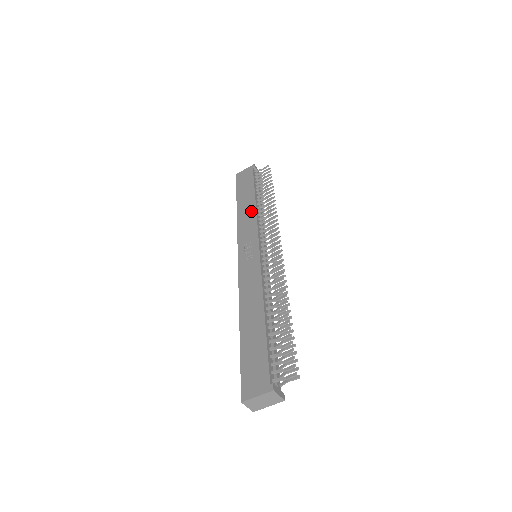
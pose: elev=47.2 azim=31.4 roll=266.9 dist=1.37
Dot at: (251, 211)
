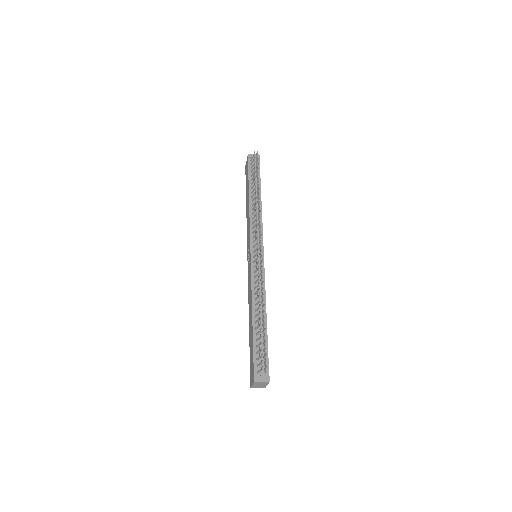
Dot at: (248, 212)
